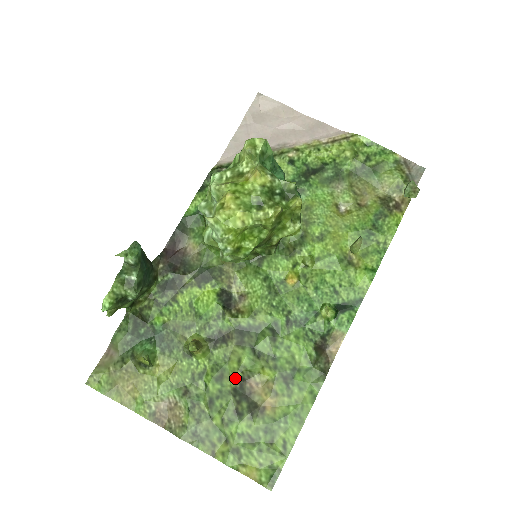
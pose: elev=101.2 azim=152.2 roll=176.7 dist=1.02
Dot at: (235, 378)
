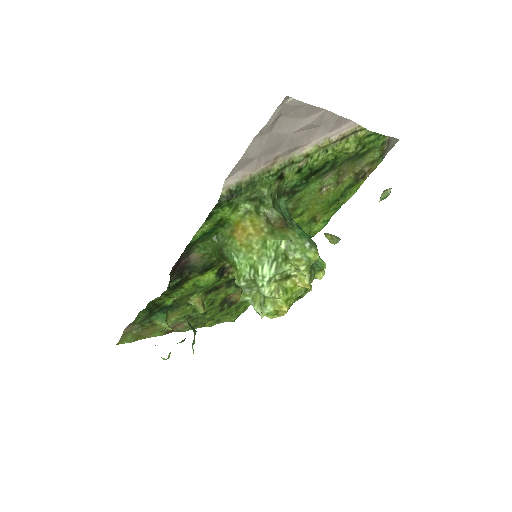
Dot at: (222, 300)
